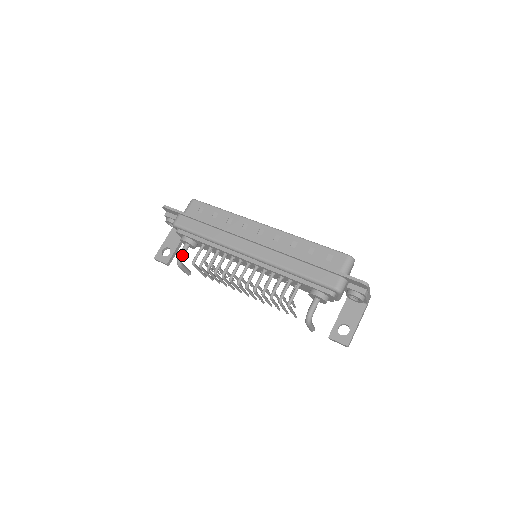
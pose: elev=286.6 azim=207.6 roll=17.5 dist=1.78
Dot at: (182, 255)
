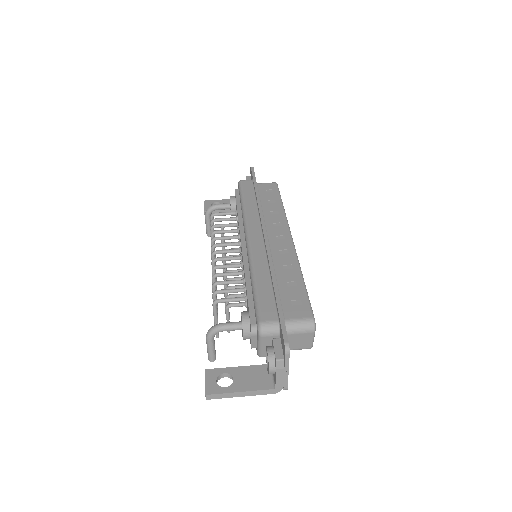
Dot at: (216, 206)
